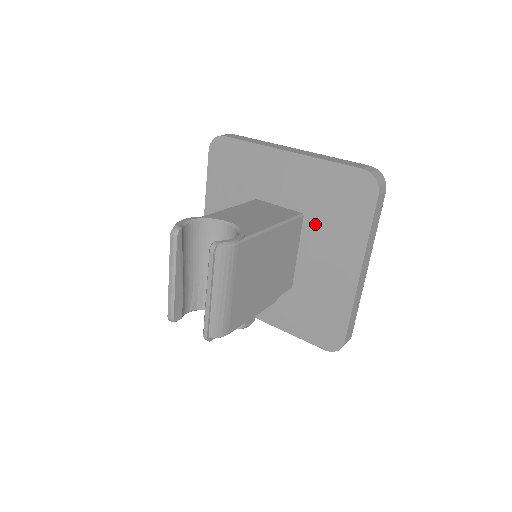
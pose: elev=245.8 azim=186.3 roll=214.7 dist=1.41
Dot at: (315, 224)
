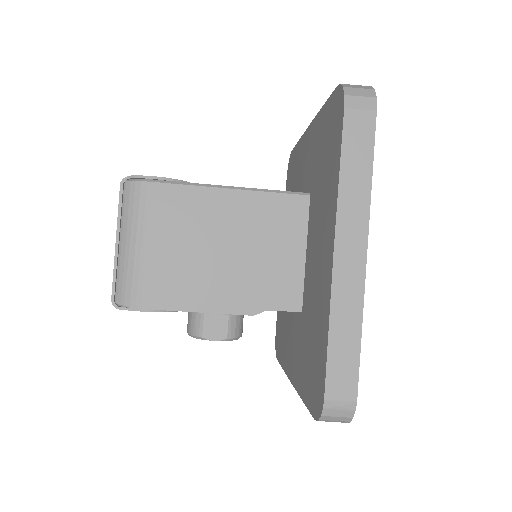
Dot at: (315, 200)
